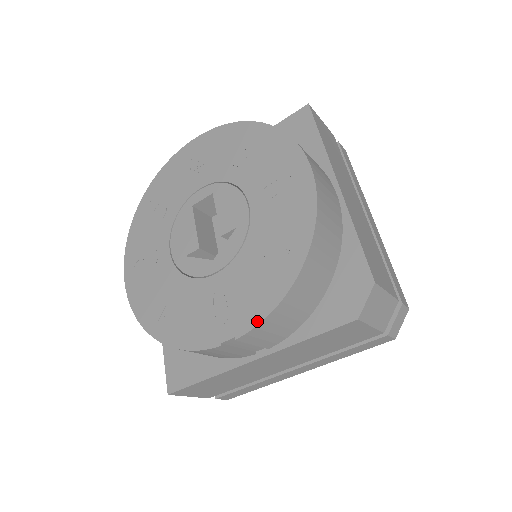
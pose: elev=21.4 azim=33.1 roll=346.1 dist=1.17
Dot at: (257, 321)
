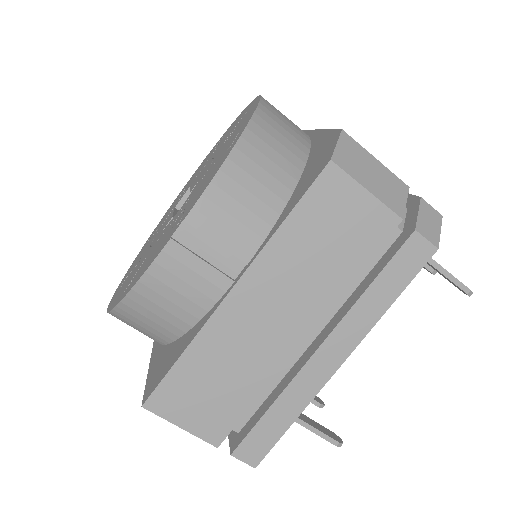
Dot at: (204, 189)
